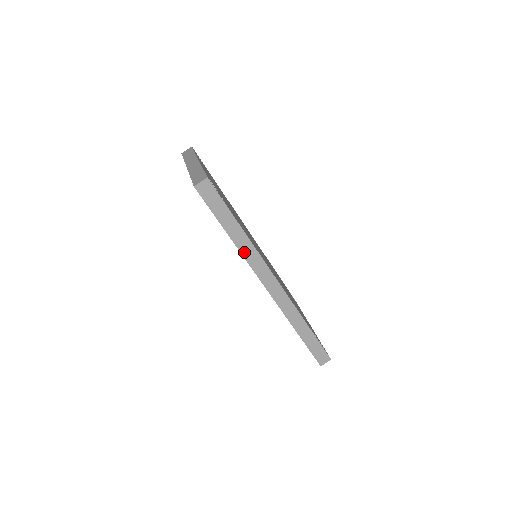
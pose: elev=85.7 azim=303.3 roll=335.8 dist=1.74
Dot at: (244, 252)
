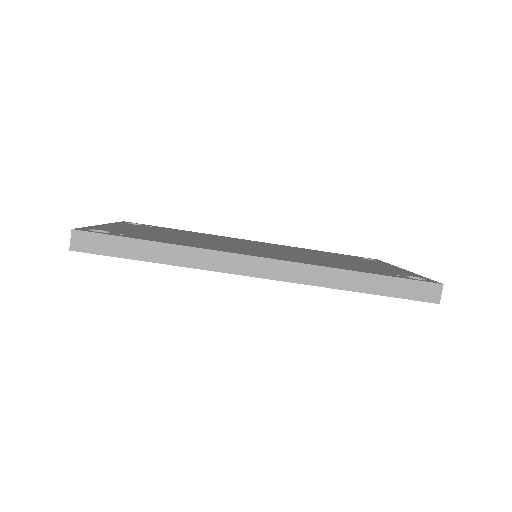
Dot at: (191, 263)
